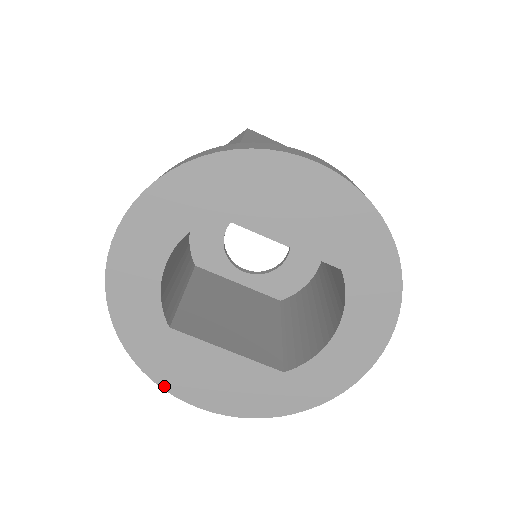
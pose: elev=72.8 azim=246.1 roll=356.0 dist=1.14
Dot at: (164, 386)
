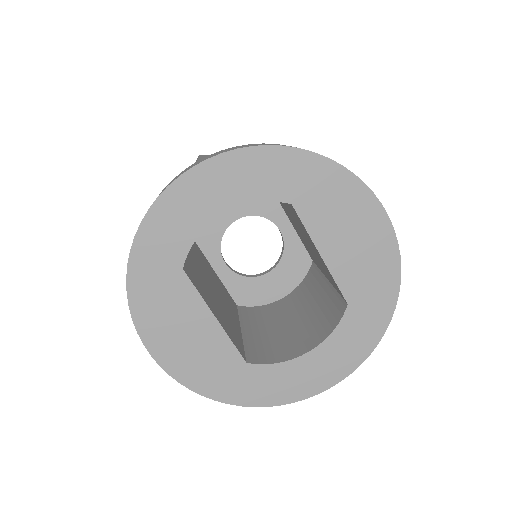
Dot at: (136, 318)
